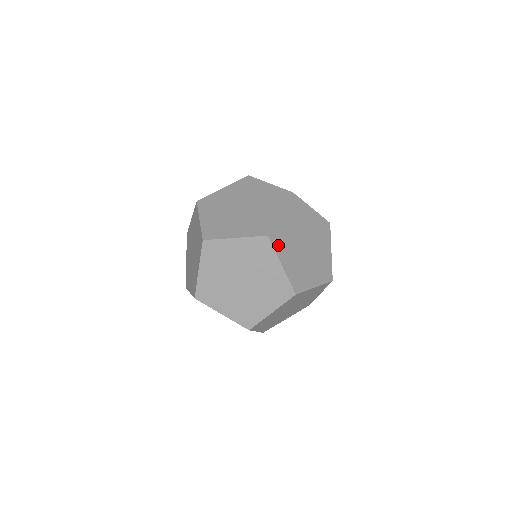
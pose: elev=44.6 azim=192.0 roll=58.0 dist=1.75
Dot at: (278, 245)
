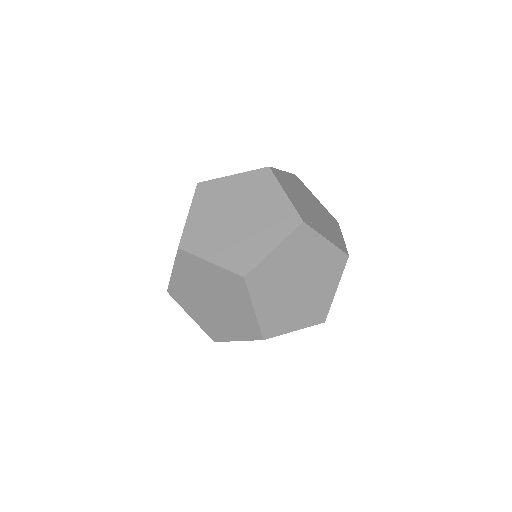
Dot at: (280, 180)
